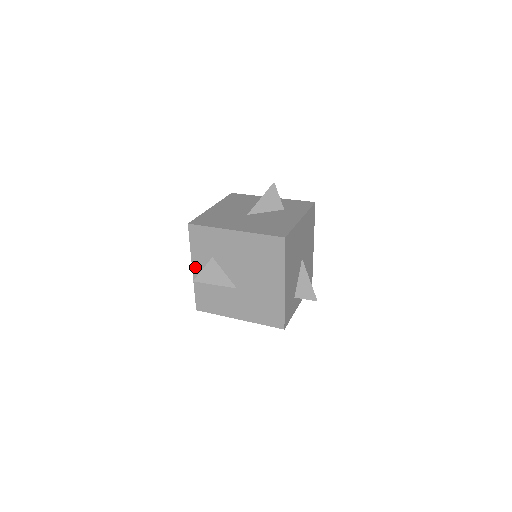
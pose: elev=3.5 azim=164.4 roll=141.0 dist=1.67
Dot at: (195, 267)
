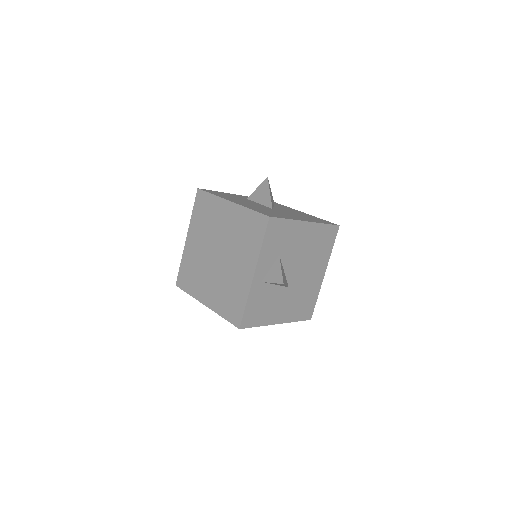
Dot at: (258, 271)
